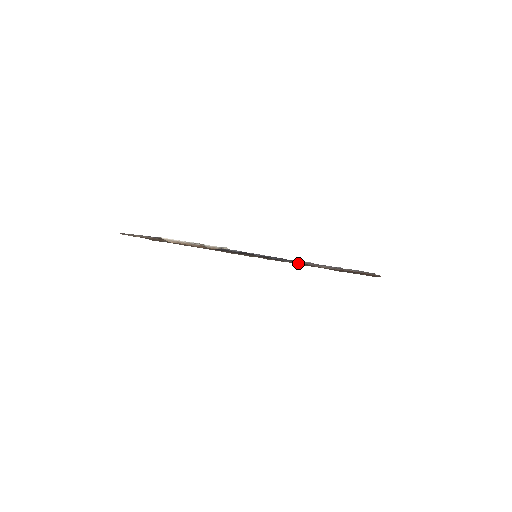
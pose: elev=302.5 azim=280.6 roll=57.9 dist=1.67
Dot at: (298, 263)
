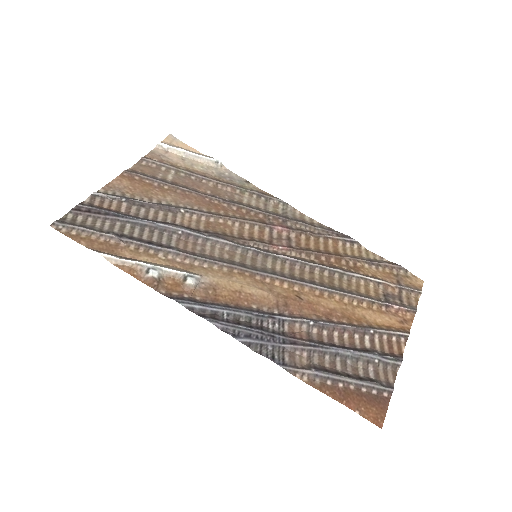
Dot at: (275, 352)
